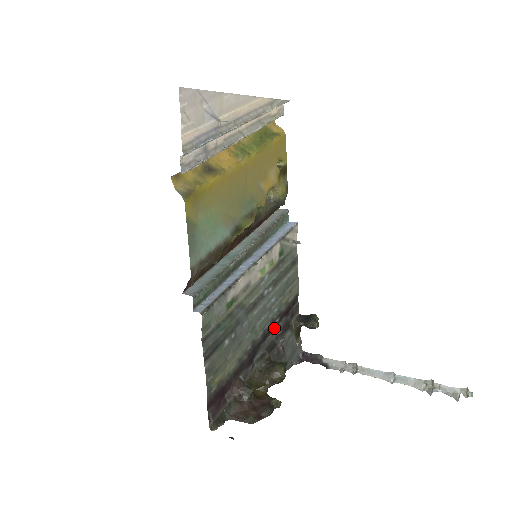
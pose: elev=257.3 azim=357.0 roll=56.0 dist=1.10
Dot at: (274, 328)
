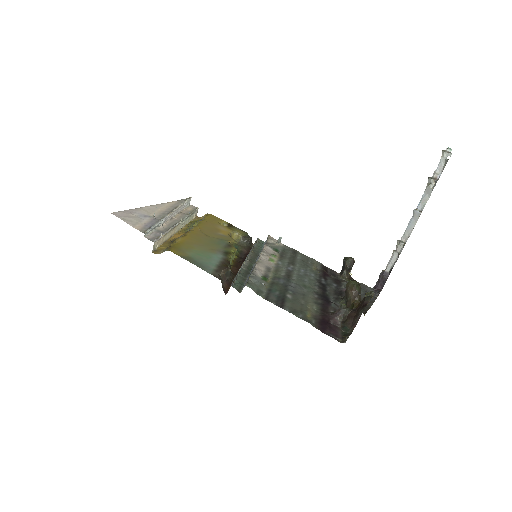
Dot at: (326, 284)
